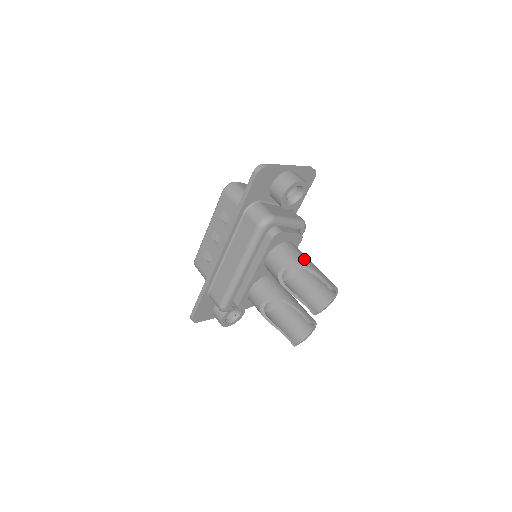
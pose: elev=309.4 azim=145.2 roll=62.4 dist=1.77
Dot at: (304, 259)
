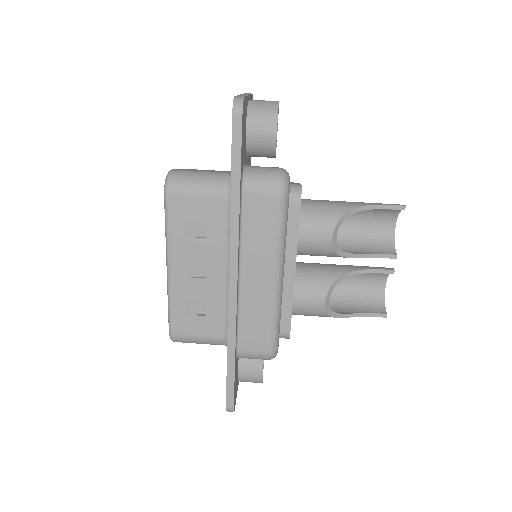
Dot at: (343, 202)
